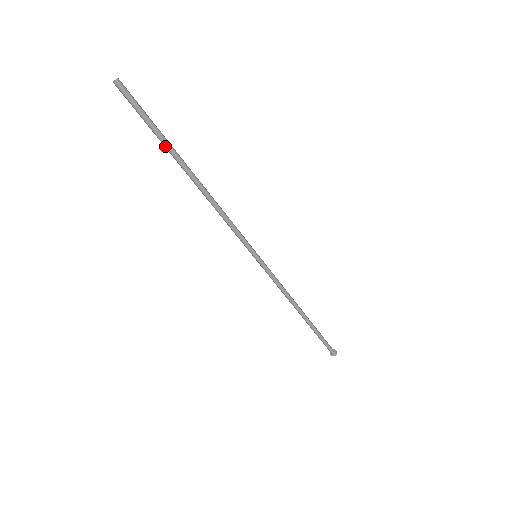
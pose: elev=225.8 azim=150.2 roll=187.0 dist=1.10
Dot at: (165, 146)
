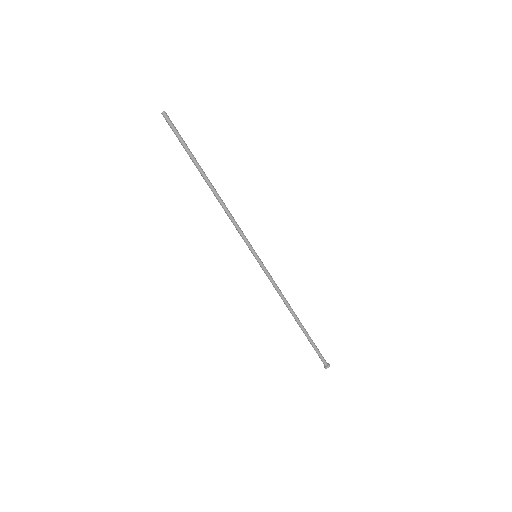
Dot at: (191, 159)
